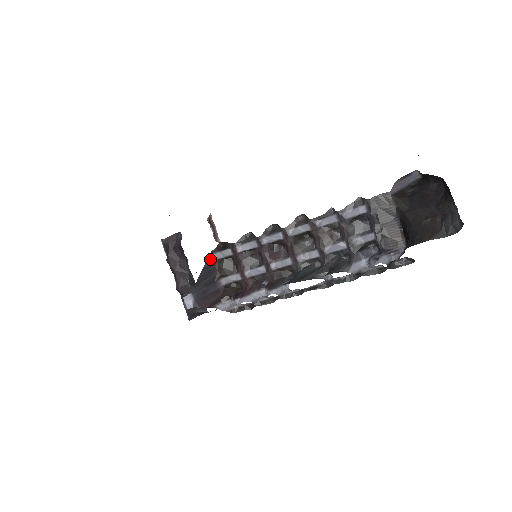
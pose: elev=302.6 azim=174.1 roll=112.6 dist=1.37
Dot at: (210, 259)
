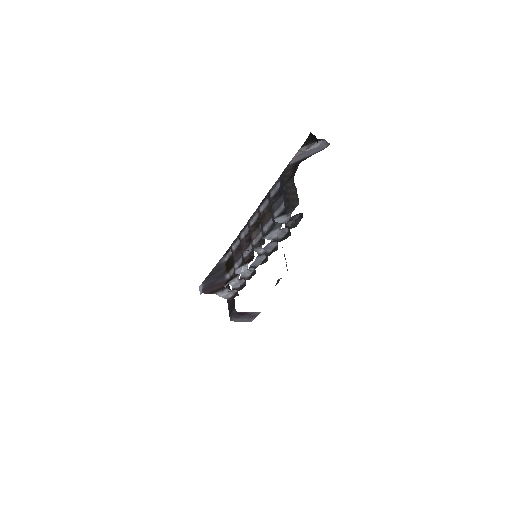
Dot at: (222, 260)
